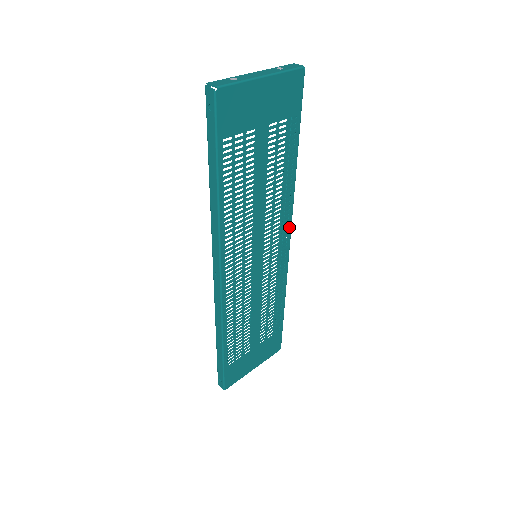
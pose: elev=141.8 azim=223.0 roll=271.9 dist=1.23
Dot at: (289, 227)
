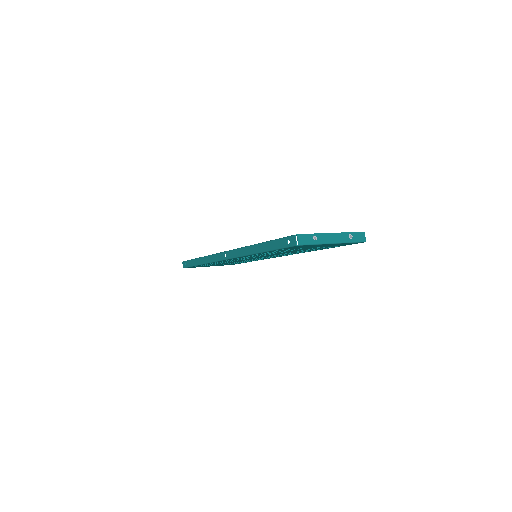
Dot at: occluded
